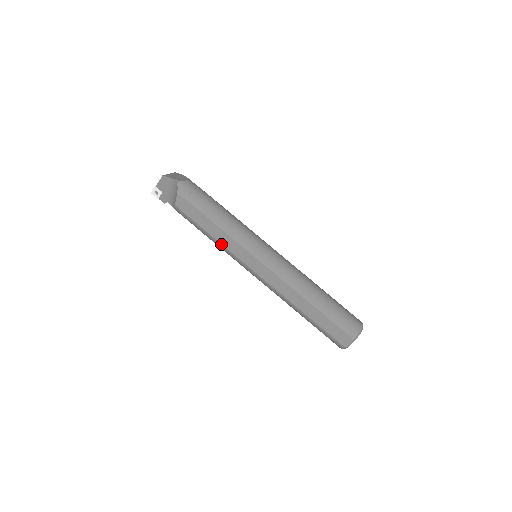
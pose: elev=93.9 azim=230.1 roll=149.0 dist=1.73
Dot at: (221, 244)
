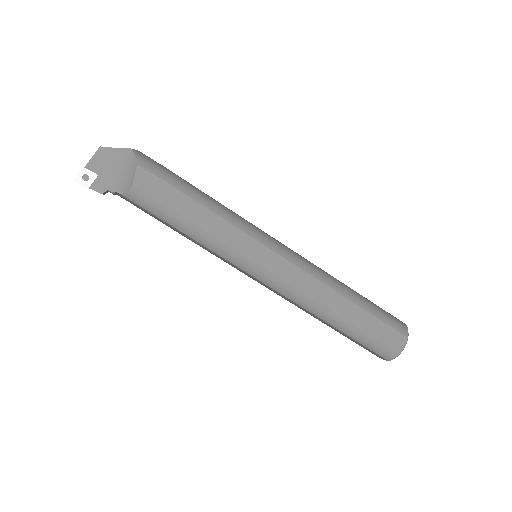
Dot at: (214, 237)
